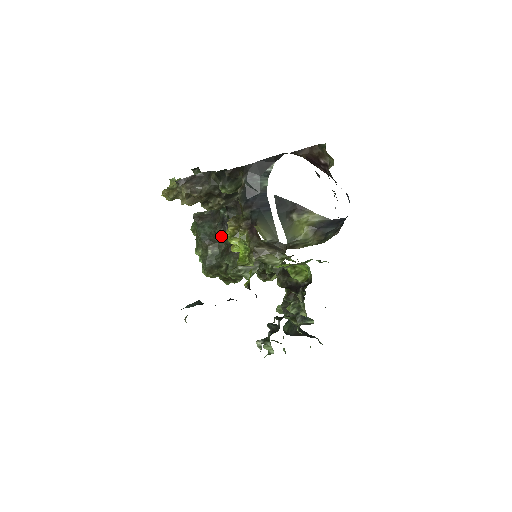
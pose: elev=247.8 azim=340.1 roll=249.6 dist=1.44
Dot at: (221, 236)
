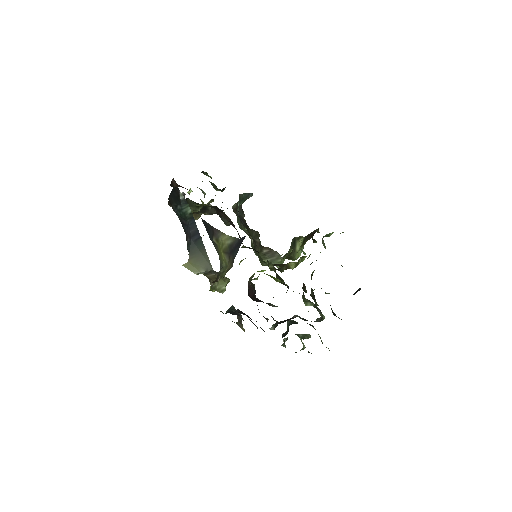
Dot at: (245, 230)
